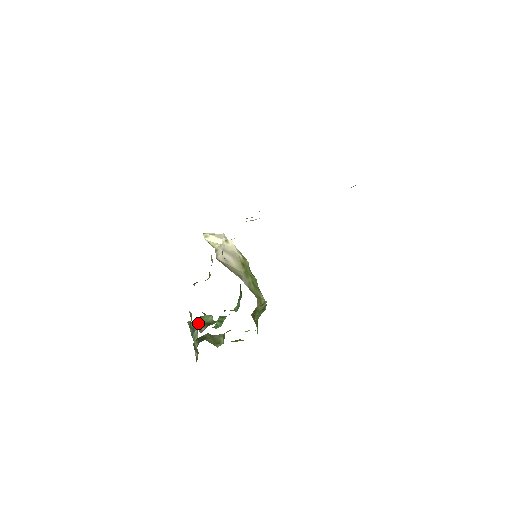
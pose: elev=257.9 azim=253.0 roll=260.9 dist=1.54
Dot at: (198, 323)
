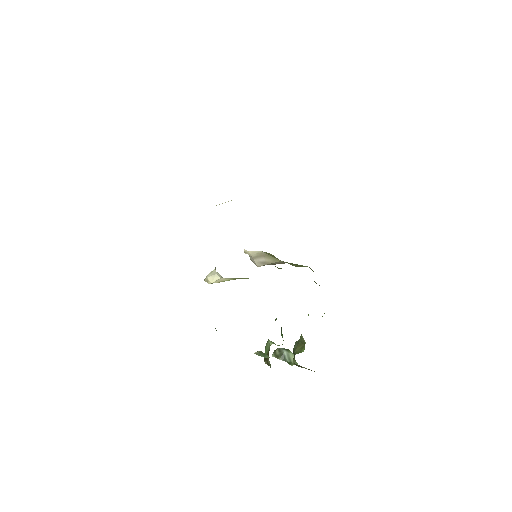
Dot at: occluded
